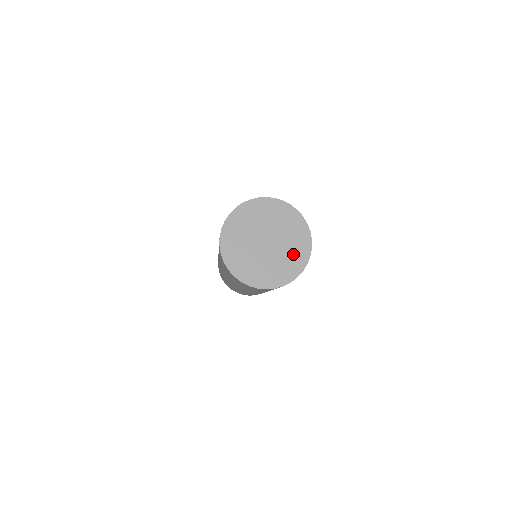
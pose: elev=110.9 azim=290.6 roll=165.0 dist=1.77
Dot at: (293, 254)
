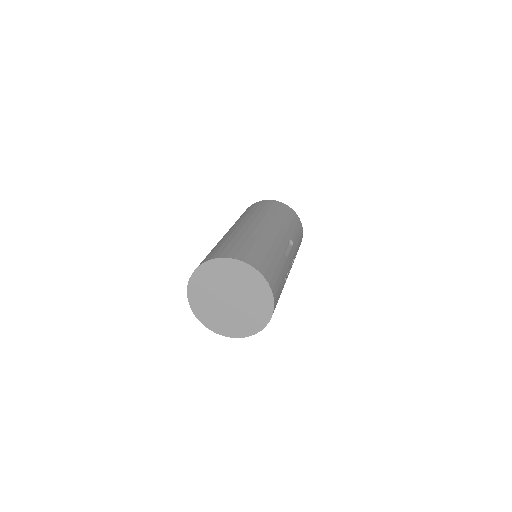
Dot at: (248, 320)
